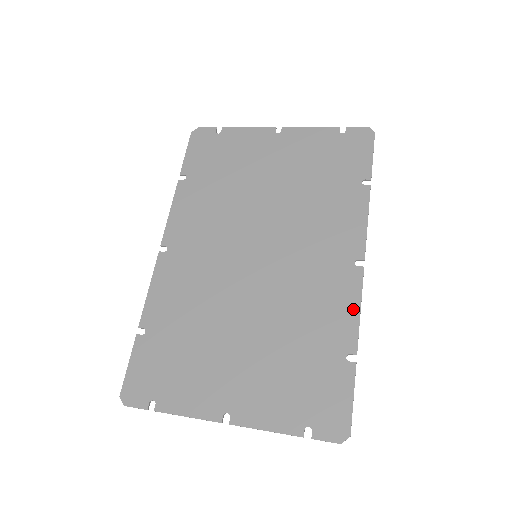
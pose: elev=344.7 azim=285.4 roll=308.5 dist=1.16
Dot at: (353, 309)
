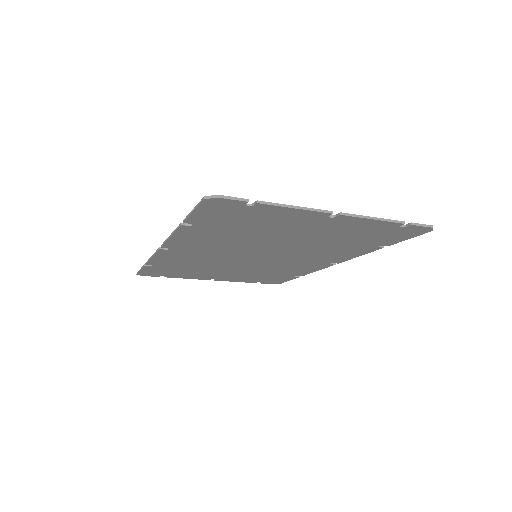
Dot at: (355, 254)
